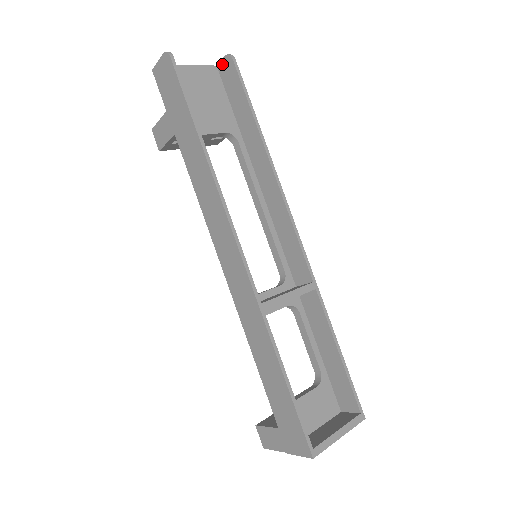
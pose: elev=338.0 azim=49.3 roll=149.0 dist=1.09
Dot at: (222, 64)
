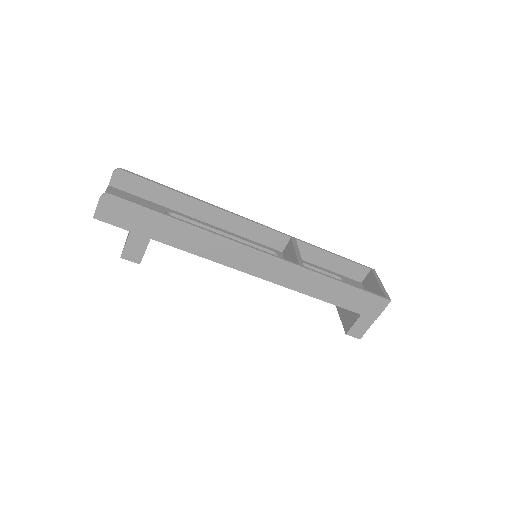
Dot at: (114, 180)
